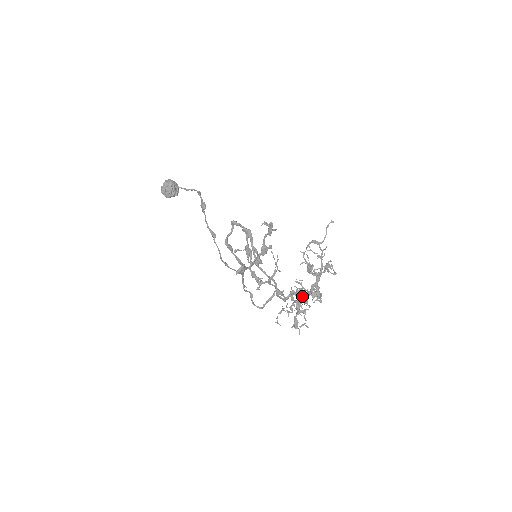
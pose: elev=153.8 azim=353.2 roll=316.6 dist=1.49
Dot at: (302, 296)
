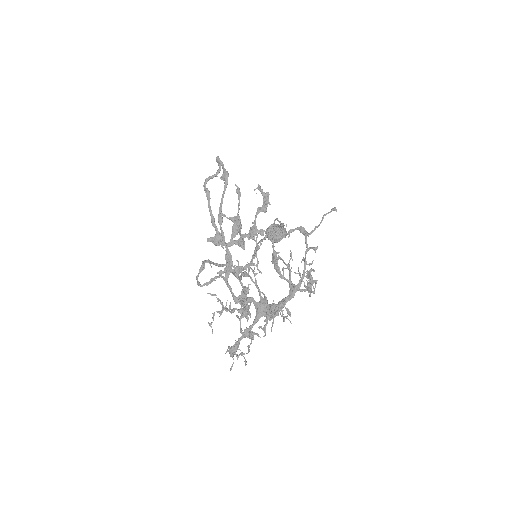
Dot at: (264, 315)
